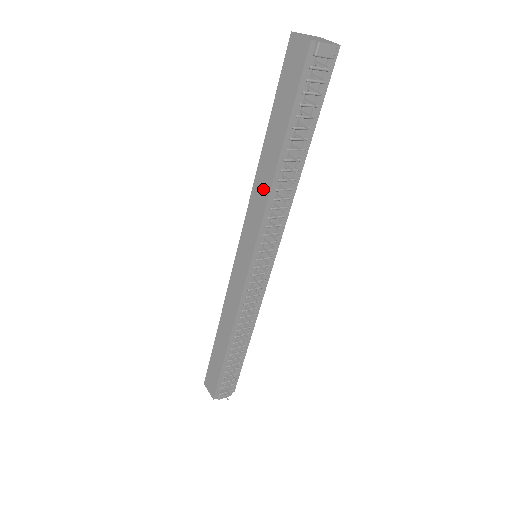
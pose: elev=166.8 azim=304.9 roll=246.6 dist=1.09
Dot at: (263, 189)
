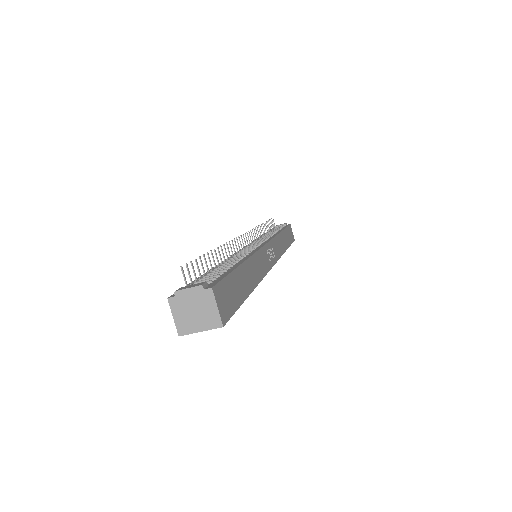
Dot at: occluded
